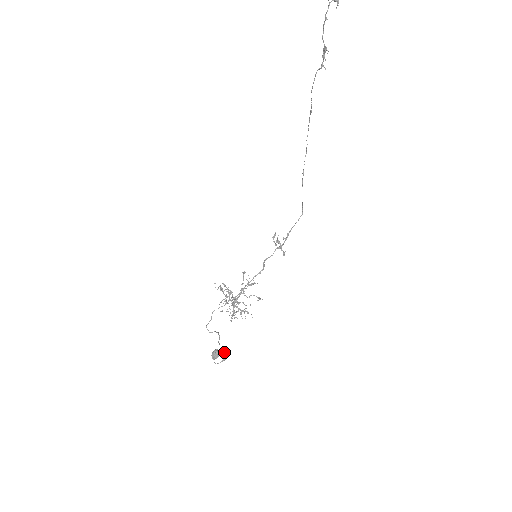
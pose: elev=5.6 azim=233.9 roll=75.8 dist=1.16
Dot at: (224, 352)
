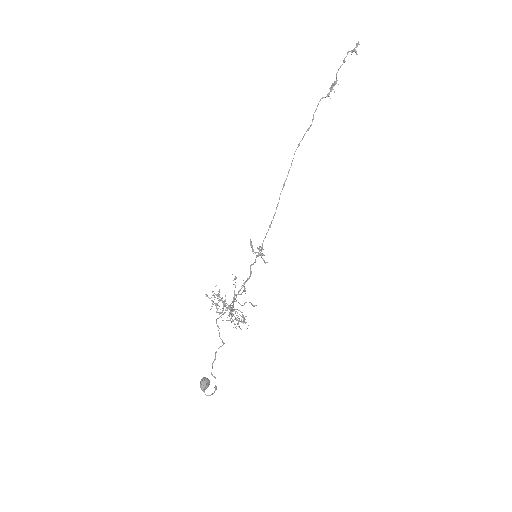
Dot at: occluded
